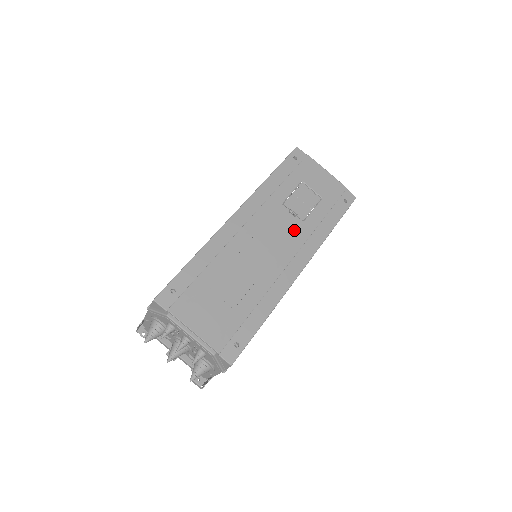
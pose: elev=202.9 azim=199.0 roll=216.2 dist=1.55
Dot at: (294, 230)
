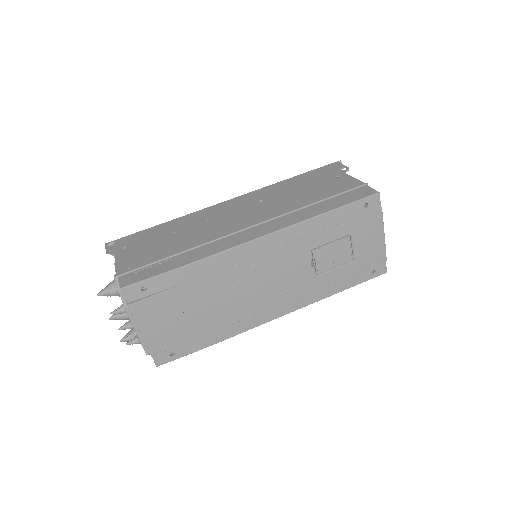
Dot at: (301, 280)
